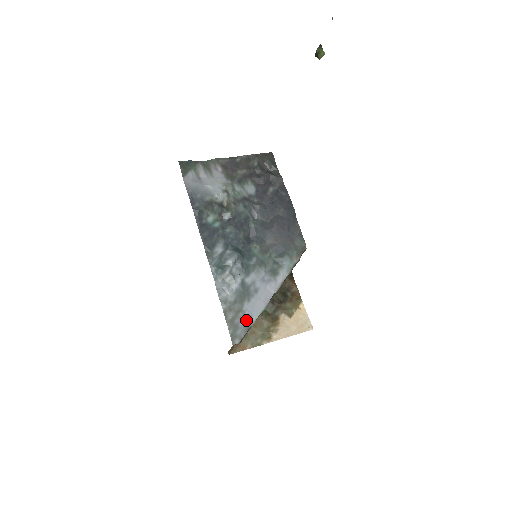
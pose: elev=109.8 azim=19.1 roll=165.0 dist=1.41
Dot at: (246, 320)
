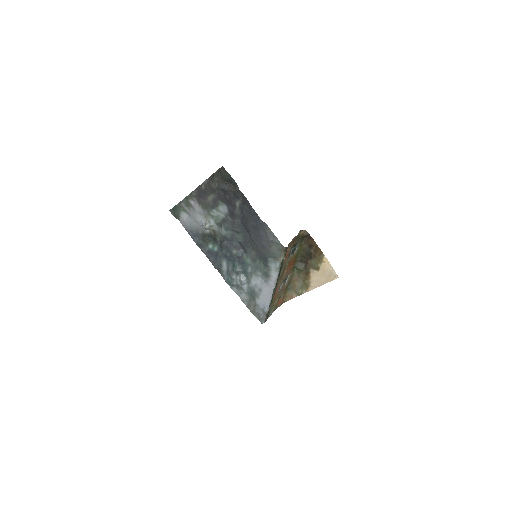
Dot at: (262, 309)
